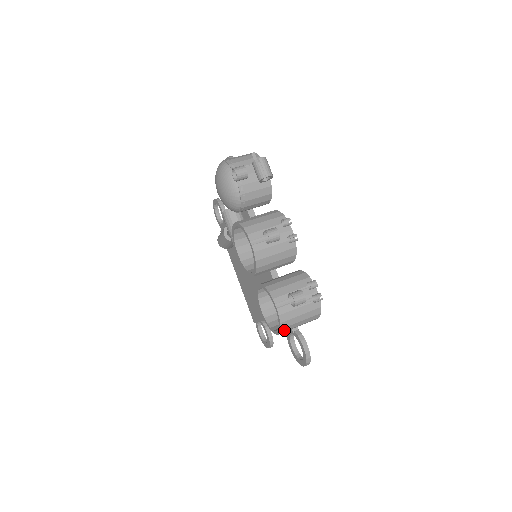
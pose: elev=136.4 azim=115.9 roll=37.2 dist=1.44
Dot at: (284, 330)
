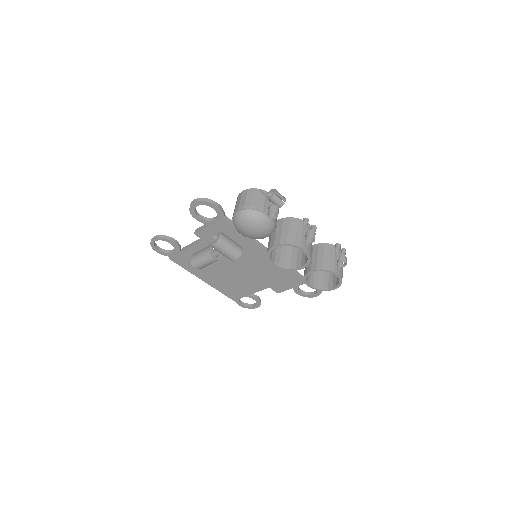
Dot at: occluded
